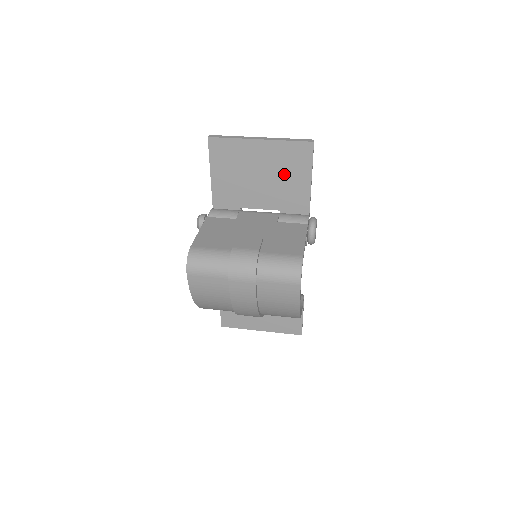
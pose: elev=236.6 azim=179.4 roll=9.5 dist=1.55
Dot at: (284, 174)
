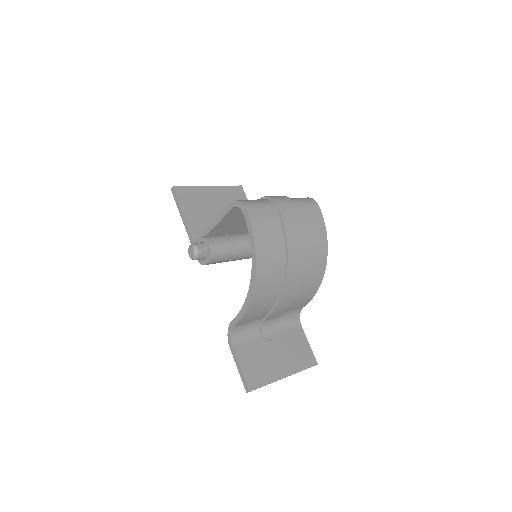
Dot at: occluded
